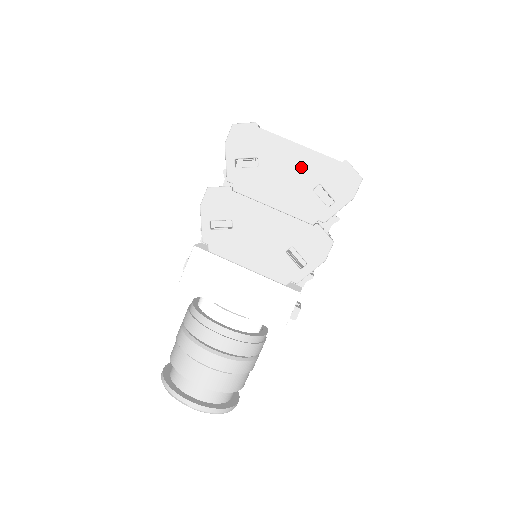
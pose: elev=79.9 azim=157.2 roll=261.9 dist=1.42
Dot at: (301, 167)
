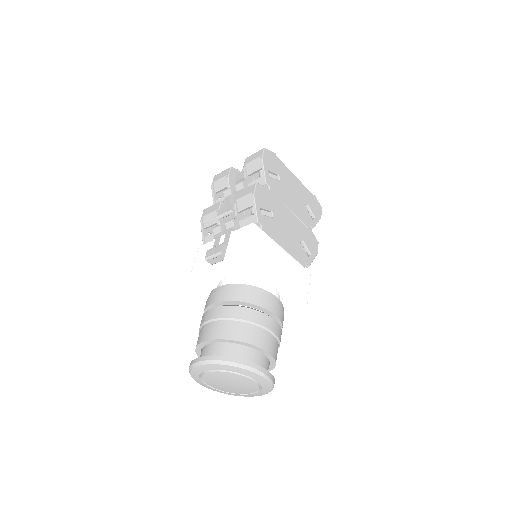
Dot at: (298, 190)
